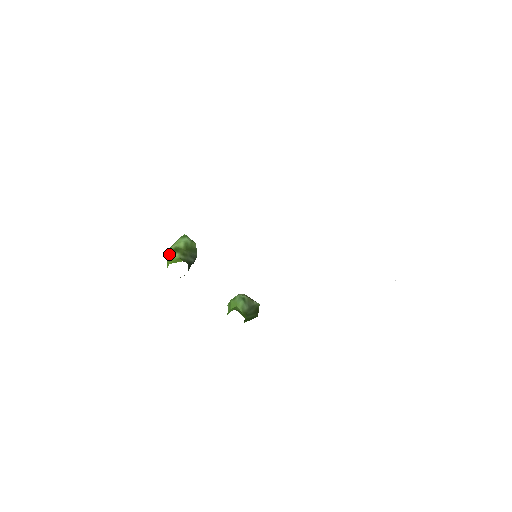
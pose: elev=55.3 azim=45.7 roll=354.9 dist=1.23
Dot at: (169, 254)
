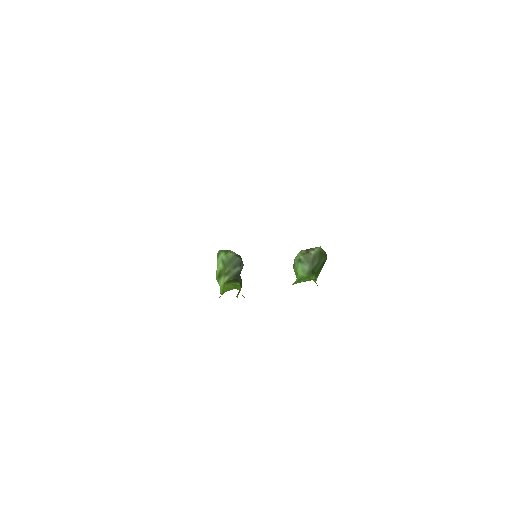
Dot at: (218, 283)
